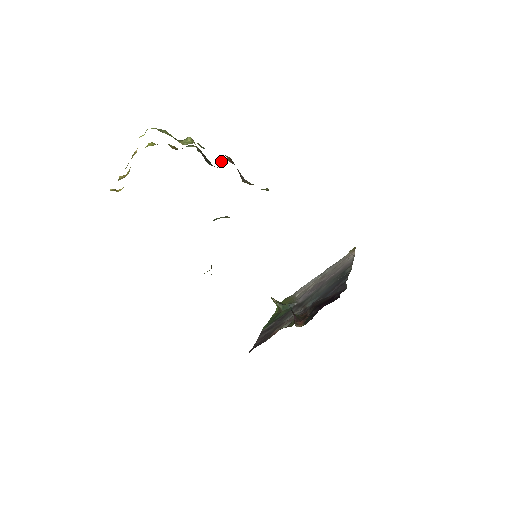
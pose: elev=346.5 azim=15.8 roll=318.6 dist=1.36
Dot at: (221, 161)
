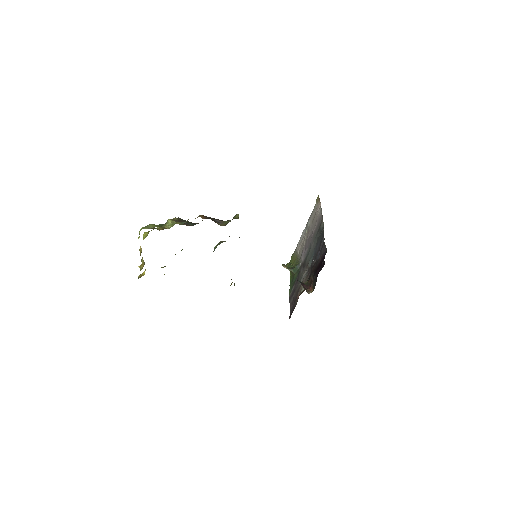
Dot at: occluded
